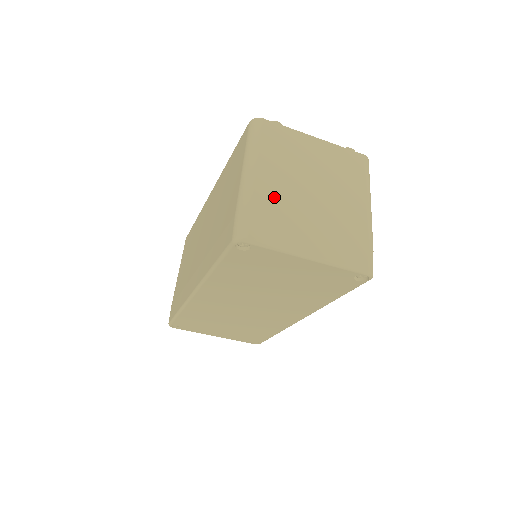
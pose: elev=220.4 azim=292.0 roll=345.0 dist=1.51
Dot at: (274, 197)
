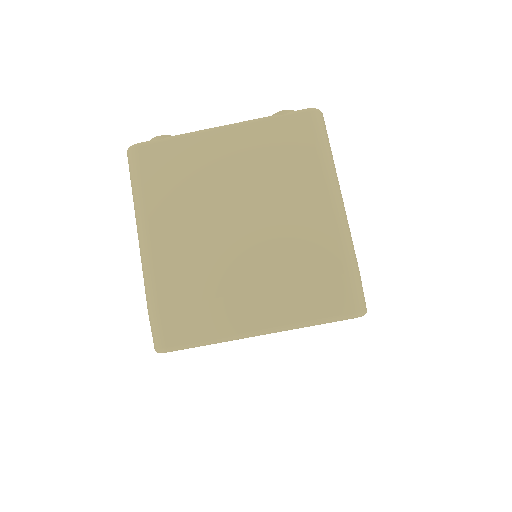
Dot at: (185, 267)
